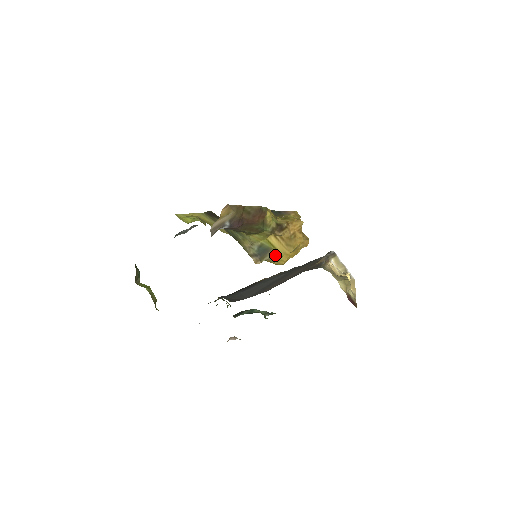
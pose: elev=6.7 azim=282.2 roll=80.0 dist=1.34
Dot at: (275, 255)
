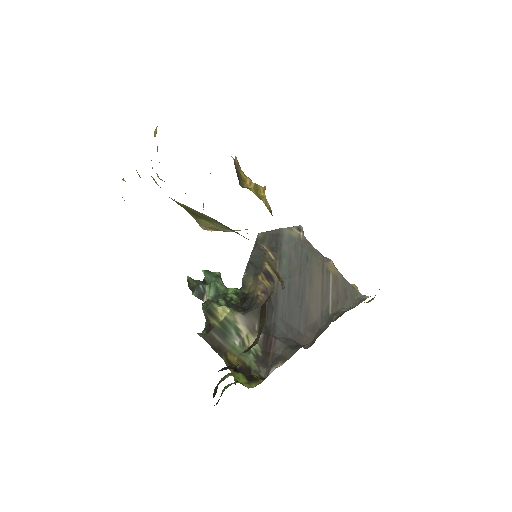
Dot at: occluded
